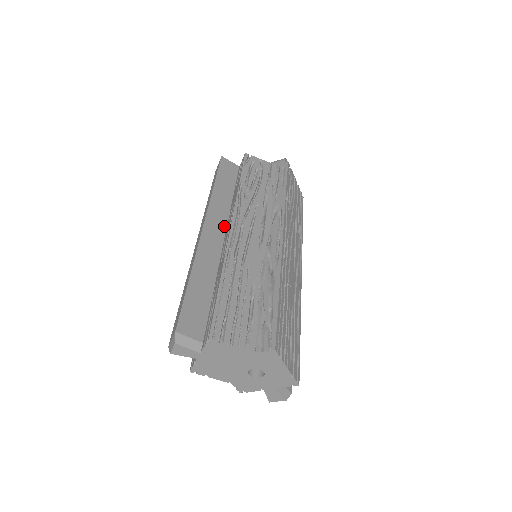
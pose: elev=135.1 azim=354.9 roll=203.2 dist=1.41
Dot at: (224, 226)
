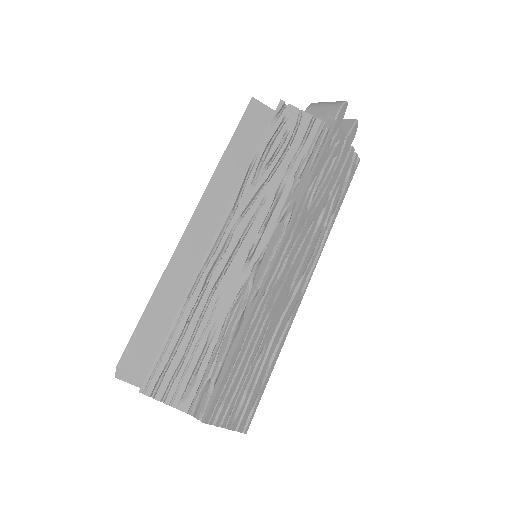
Dot at: (220, 218)
